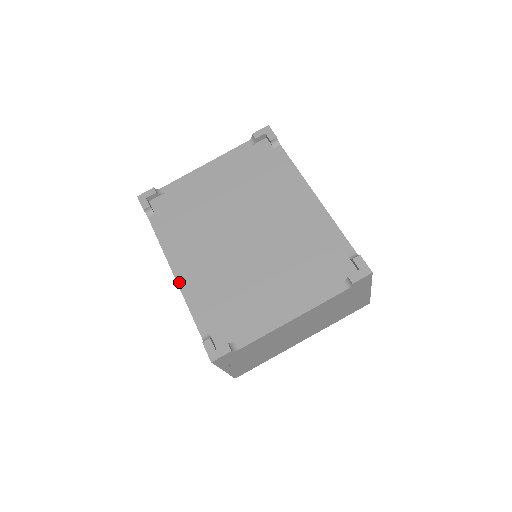
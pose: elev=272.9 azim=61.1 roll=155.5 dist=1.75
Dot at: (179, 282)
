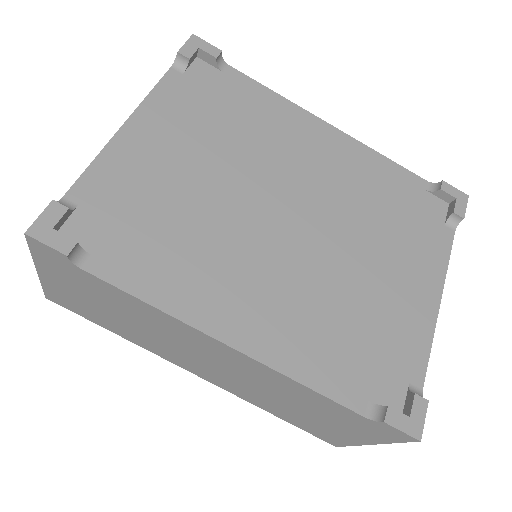
Dot at: (253, 353)
